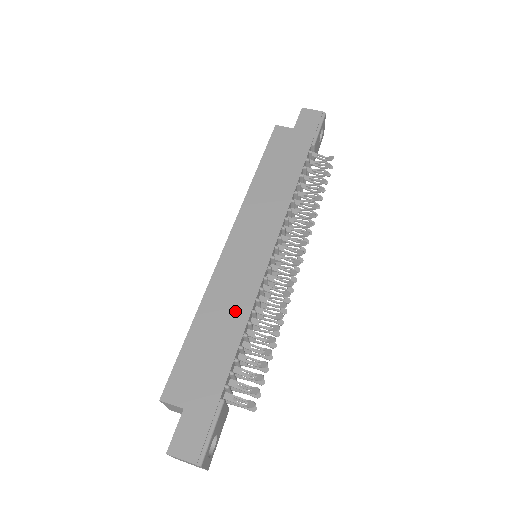
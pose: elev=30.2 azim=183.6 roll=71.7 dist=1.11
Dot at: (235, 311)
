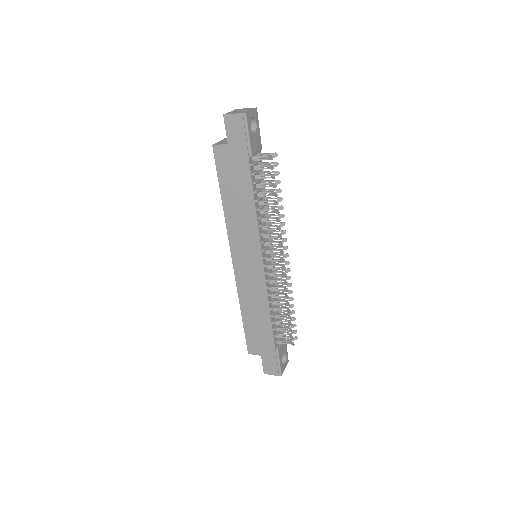
Dot at: (260, 306)
